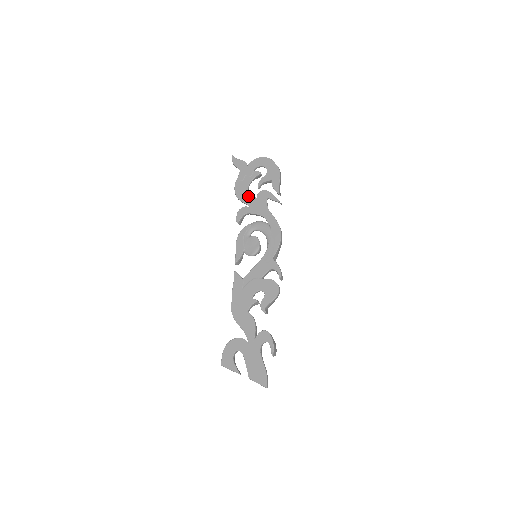
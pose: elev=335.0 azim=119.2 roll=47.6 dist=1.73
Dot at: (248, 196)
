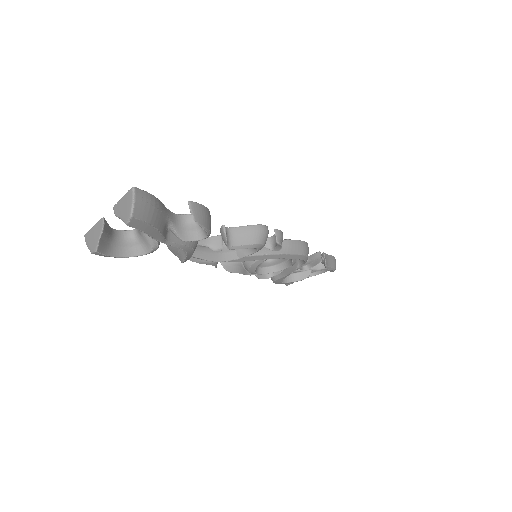
Dot at: occluded
